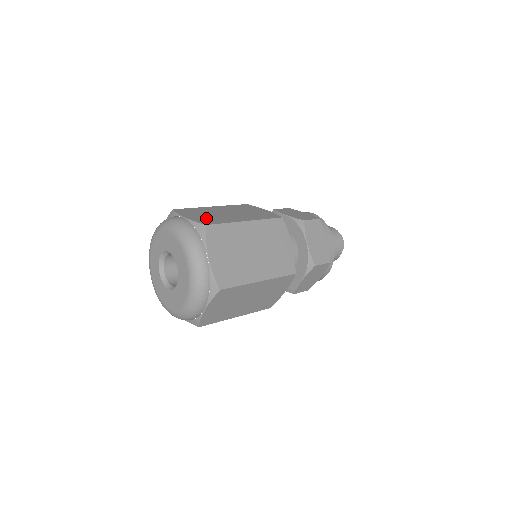
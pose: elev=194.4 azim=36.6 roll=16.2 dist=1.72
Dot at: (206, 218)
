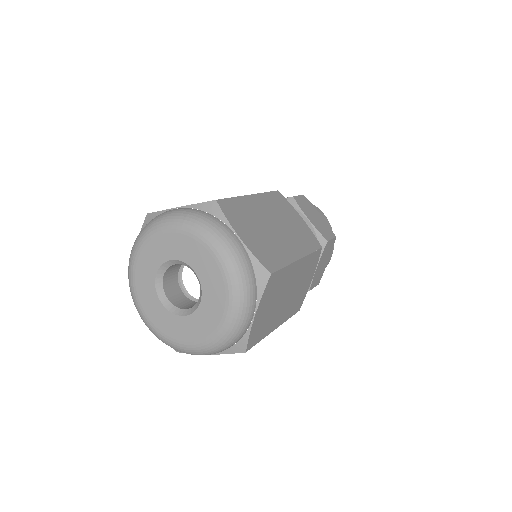
Dot at: occluded
